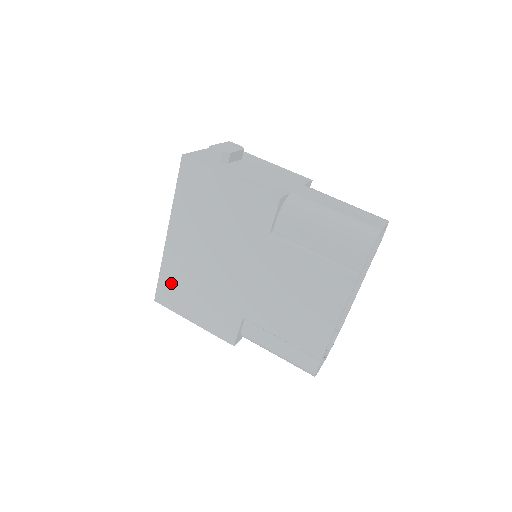
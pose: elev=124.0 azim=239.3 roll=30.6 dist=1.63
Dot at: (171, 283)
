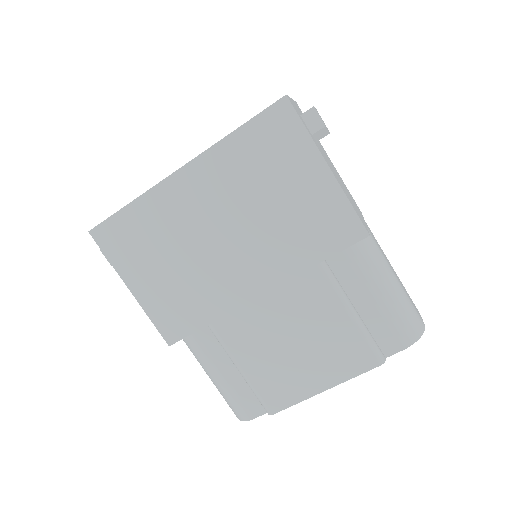
Dot at: (135, 228)
